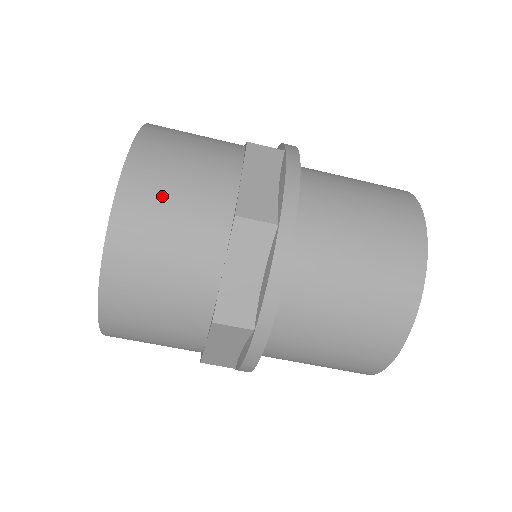
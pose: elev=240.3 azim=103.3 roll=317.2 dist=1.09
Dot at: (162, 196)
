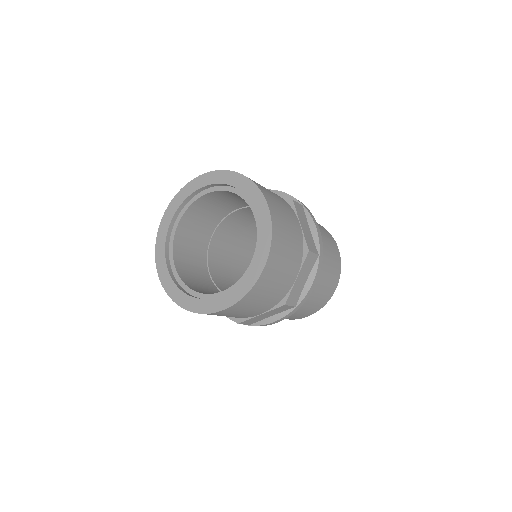
Dot at: (285, 238)
